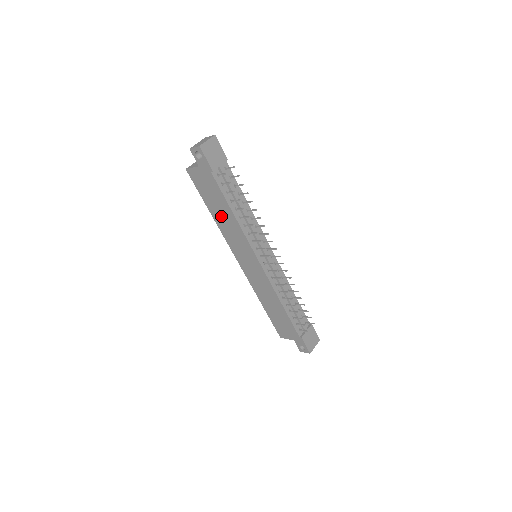
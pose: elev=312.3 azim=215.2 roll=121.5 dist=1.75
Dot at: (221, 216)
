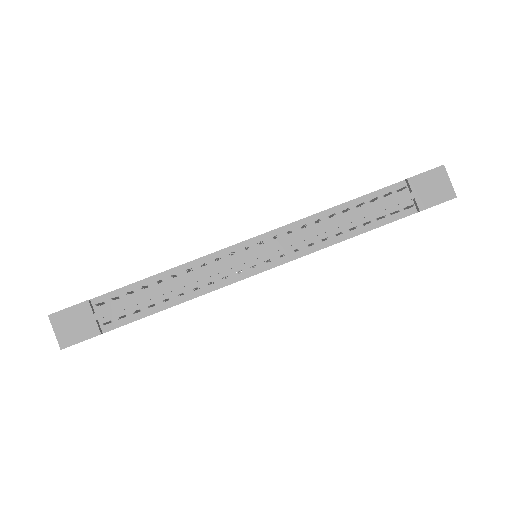
Dot at: occluded
